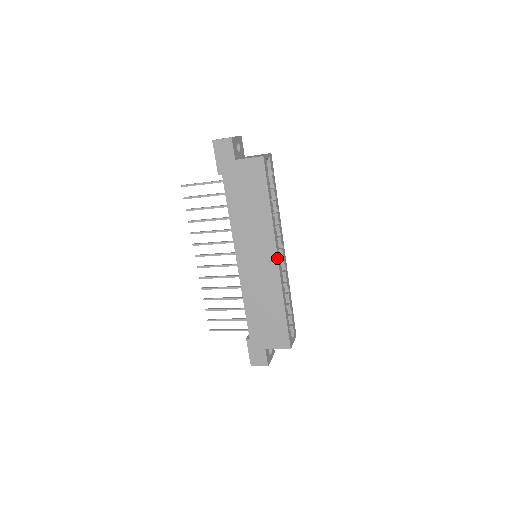
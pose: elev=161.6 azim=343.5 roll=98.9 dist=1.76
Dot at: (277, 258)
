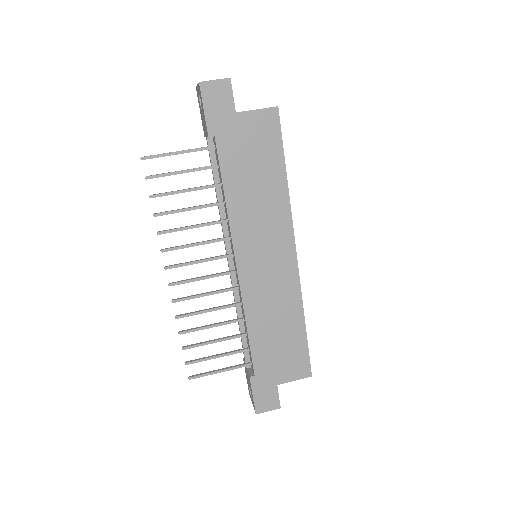
Dot at: (295, 253)
